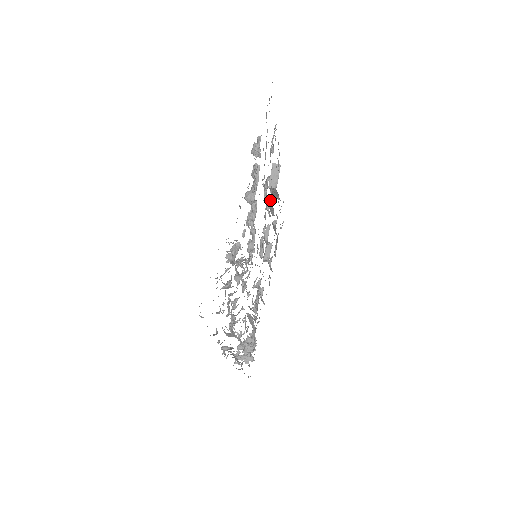
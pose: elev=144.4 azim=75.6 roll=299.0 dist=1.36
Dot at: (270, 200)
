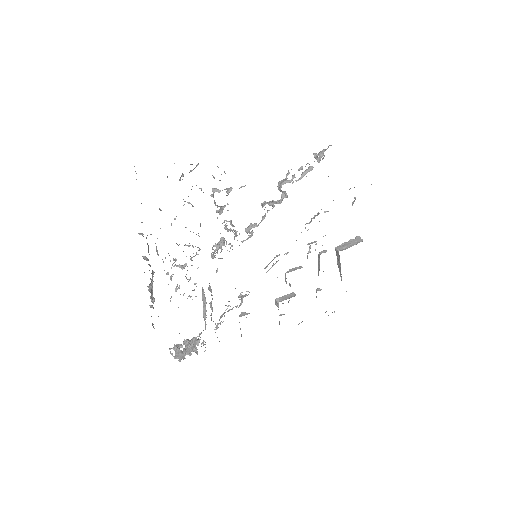
Dot at: (323, 251)
